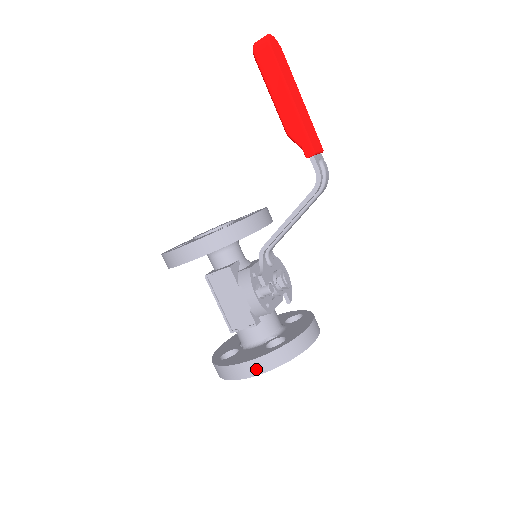
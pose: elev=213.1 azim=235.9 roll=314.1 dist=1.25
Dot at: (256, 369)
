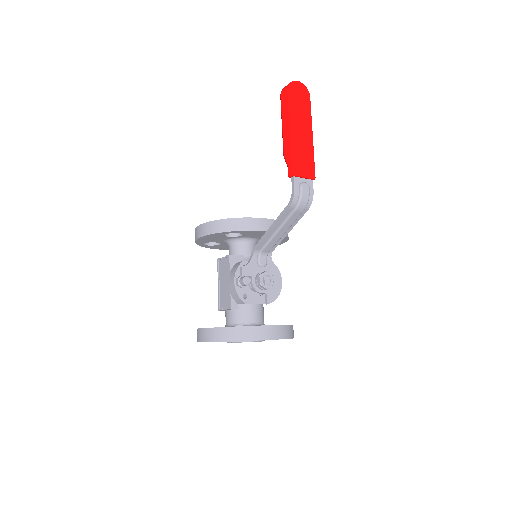
Dot at: (208, 337)
